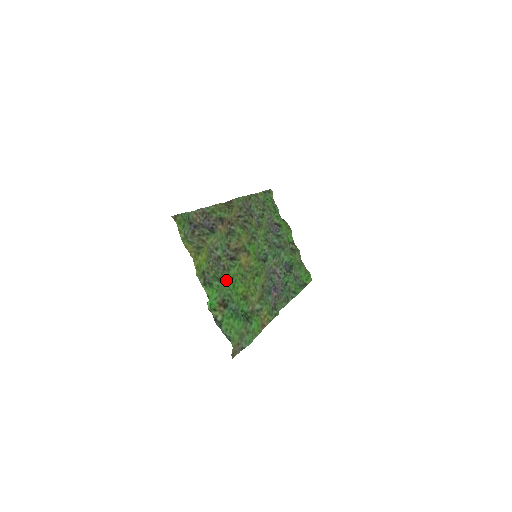
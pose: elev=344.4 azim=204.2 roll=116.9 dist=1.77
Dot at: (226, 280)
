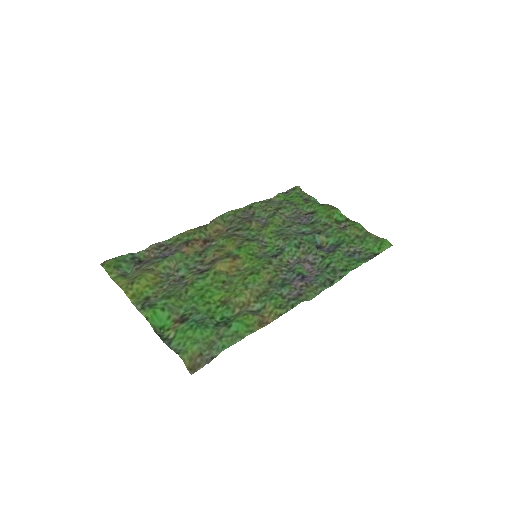
Dot at: (189, 295)
